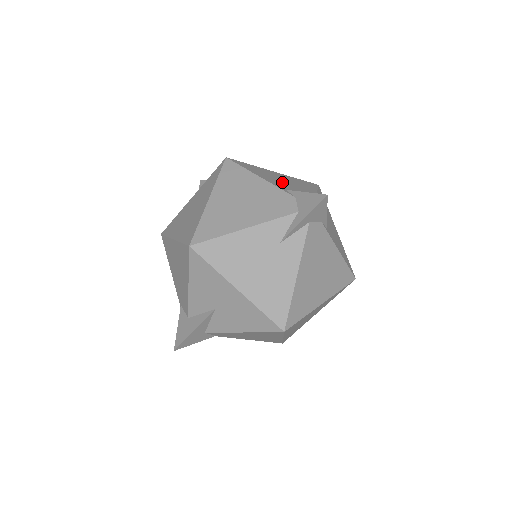
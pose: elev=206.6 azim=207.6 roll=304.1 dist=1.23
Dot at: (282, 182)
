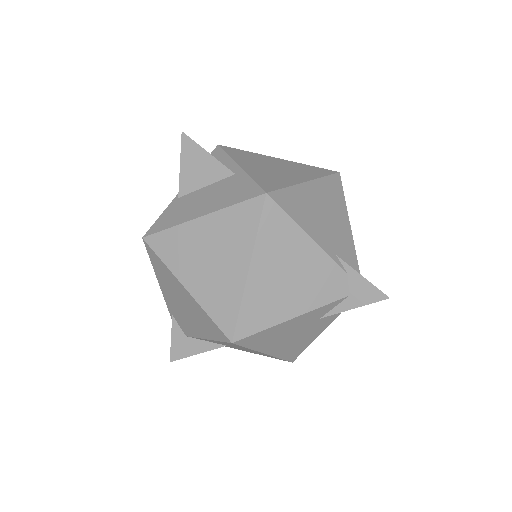
Dot at: (325, 225)
